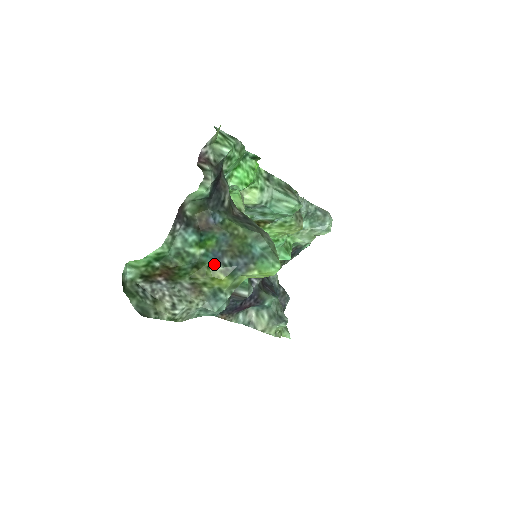
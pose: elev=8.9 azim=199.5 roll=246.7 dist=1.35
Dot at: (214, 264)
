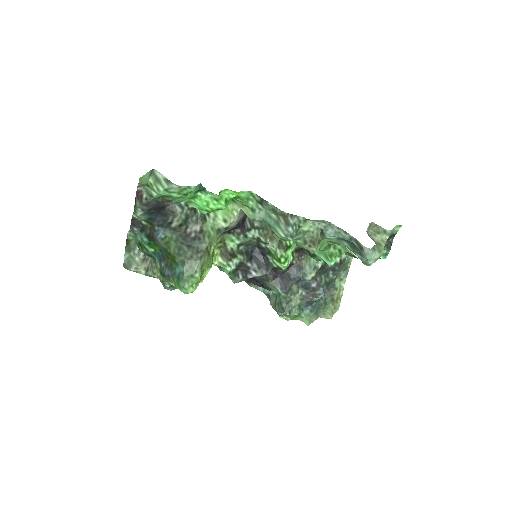
Dot at: (157, 262)
